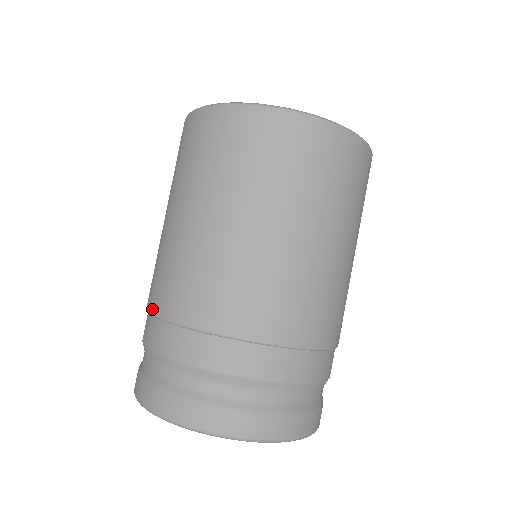
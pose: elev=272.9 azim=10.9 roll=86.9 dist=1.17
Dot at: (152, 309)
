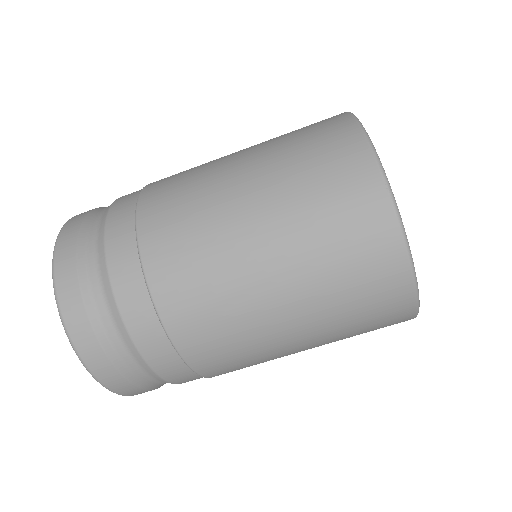
Dot at: (164, 313)
